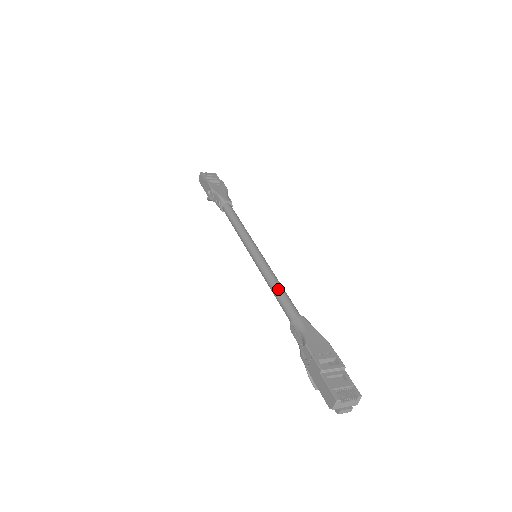
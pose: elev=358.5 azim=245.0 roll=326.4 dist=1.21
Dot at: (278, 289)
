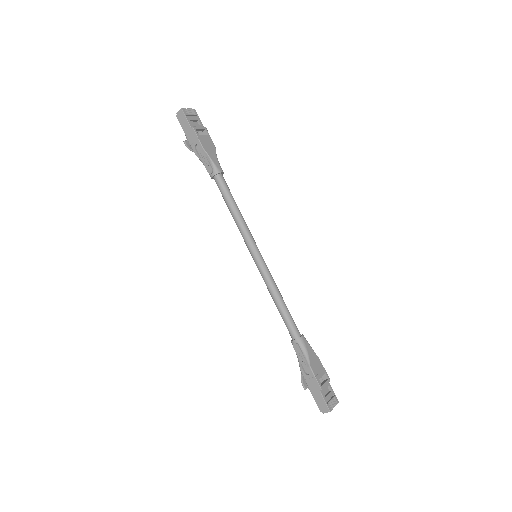
Dot at: (283, 304)
